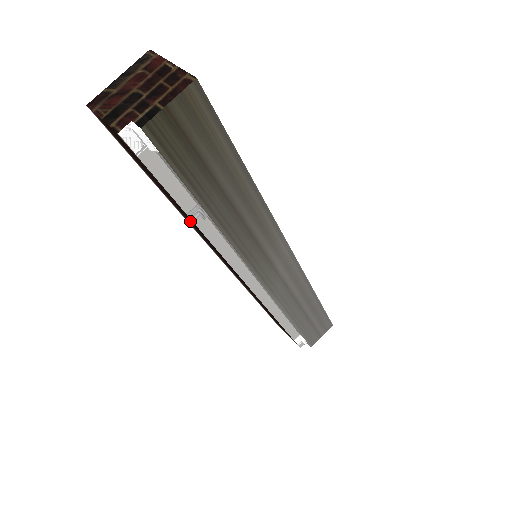
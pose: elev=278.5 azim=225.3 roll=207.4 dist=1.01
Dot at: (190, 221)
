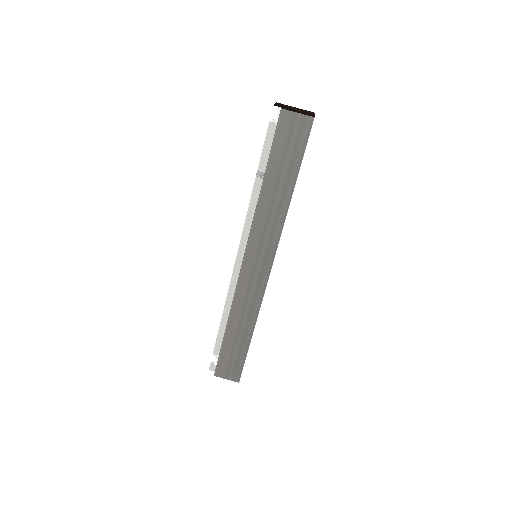
Dot at: occluded
